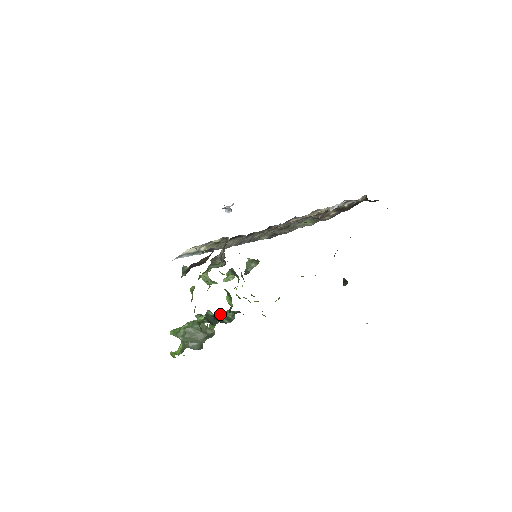
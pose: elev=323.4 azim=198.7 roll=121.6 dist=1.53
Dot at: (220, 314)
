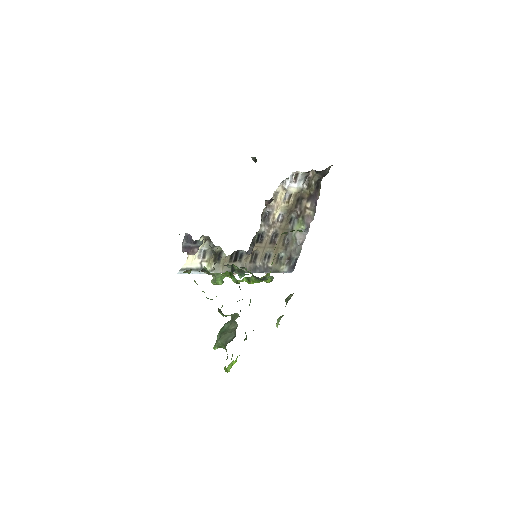
Dot at: occluded
